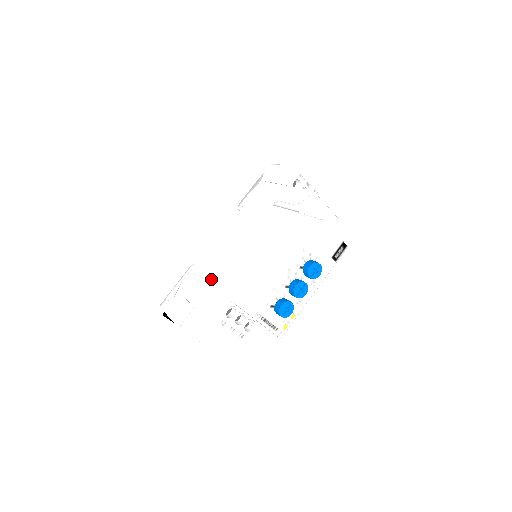
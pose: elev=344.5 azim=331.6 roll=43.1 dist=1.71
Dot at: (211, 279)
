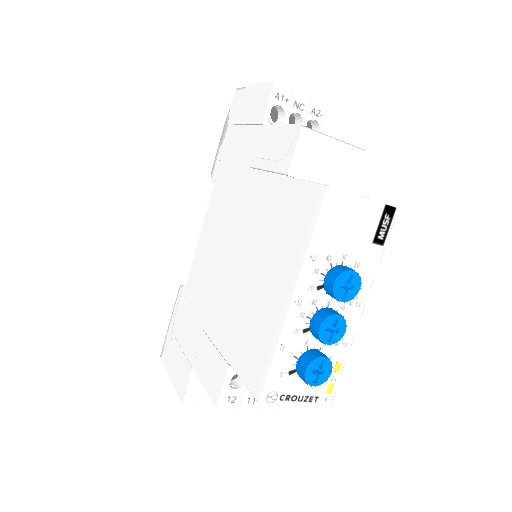
Dot at: (201, 316)
